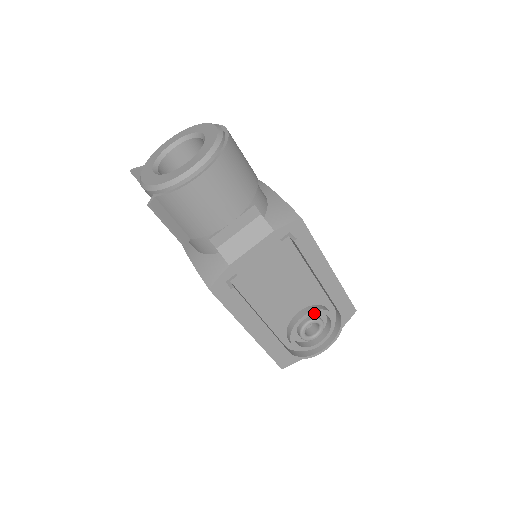
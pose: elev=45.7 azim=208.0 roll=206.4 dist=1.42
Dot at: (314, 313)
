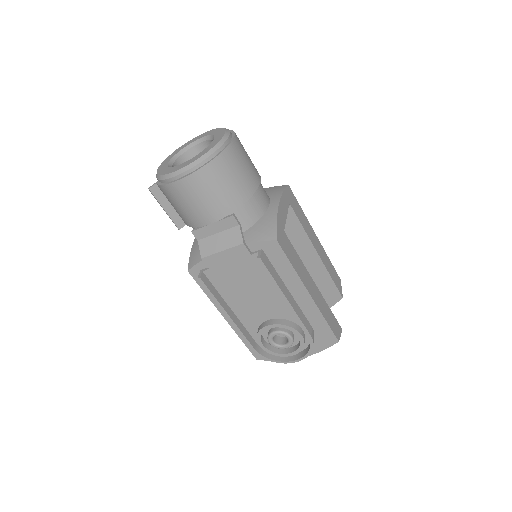
Dot at: (281, 327)
